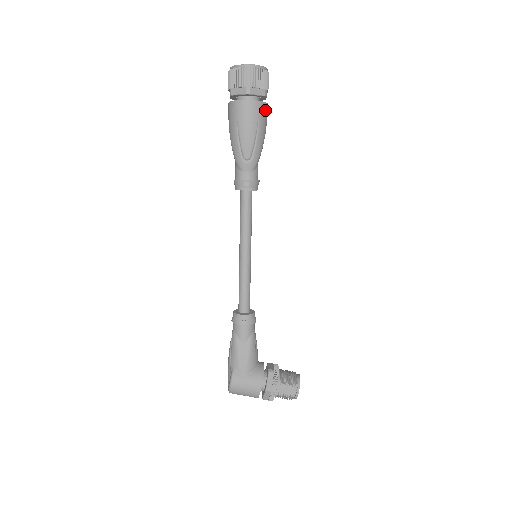
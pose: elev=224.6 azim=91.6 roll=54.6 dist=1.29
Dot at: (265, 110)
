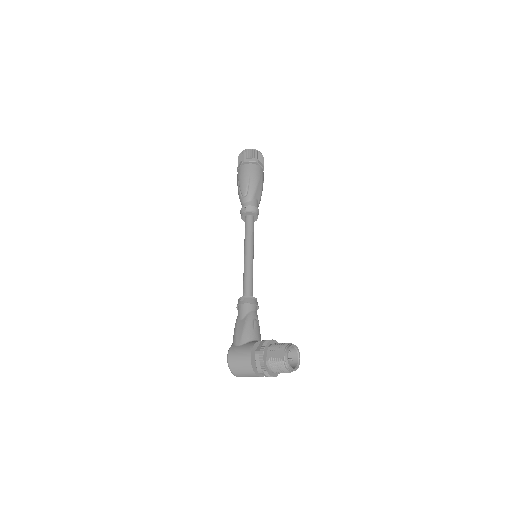
Dot at: (256, 168)
